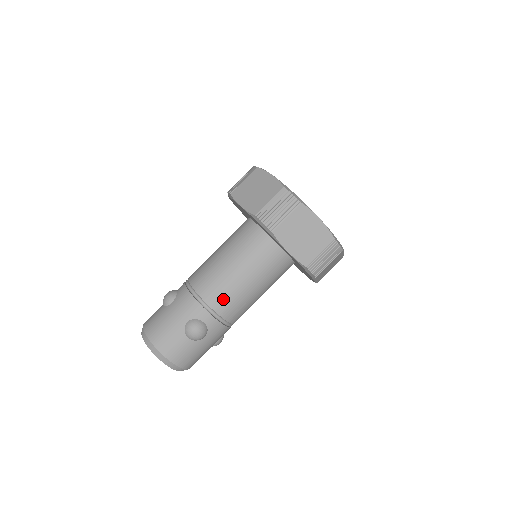
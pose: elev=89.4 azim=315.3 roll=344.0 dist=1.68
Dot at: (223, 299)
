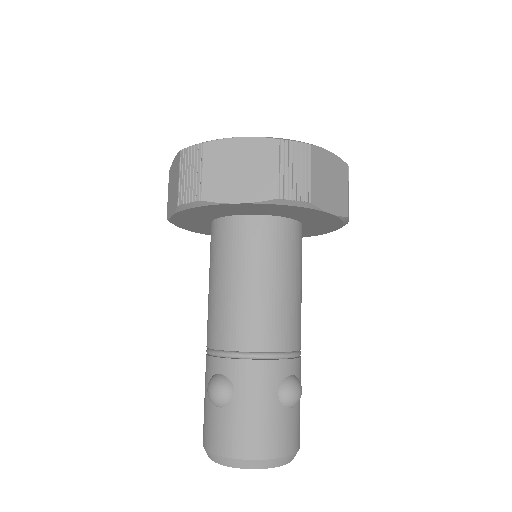
Dot at: (289, 330)
